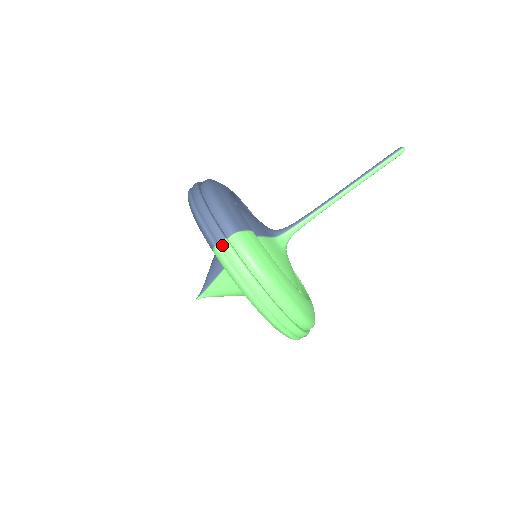
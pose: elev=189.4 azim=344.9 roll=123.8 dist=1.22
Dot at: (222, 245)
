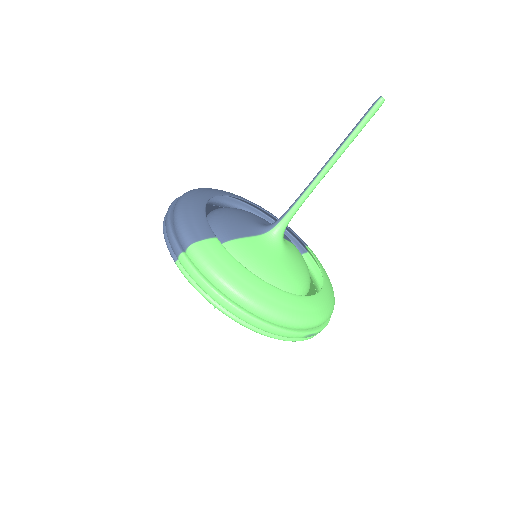
Dot at: (180, 260)
